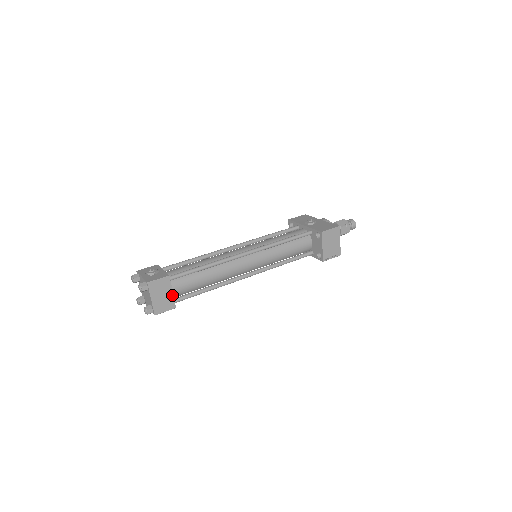
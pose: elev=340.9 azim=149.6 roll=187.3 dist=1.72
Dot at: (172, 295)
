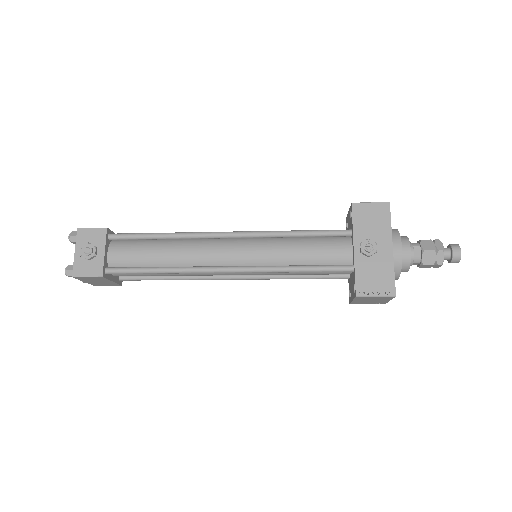
Dot at: (113, 282)
